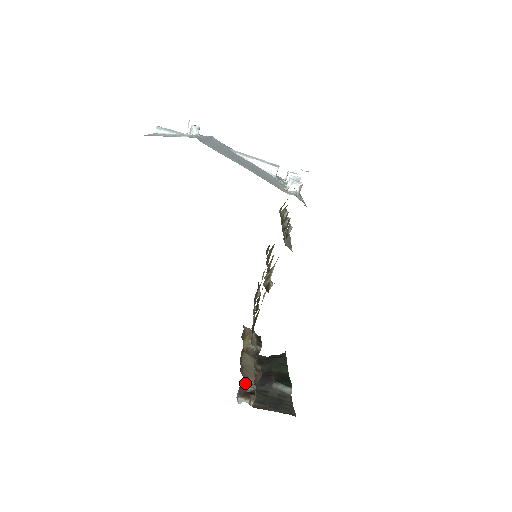
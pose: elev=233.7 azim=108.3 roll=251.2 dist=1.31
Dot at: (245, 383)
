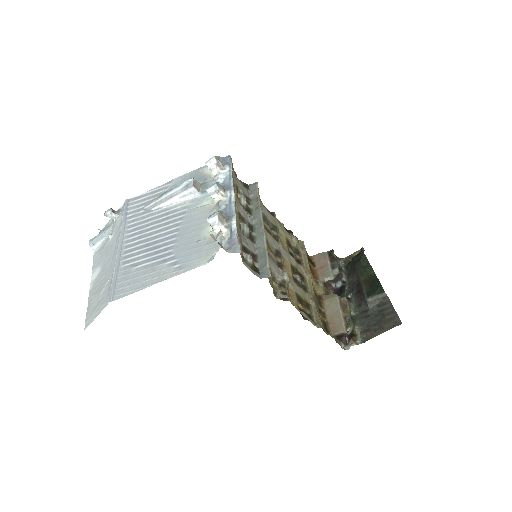
Dot at: (340, 336)
